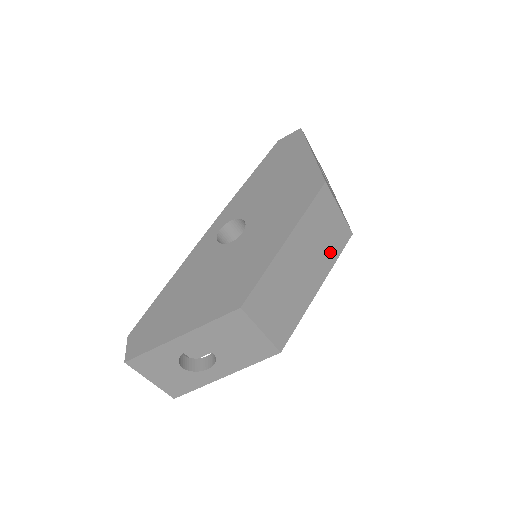
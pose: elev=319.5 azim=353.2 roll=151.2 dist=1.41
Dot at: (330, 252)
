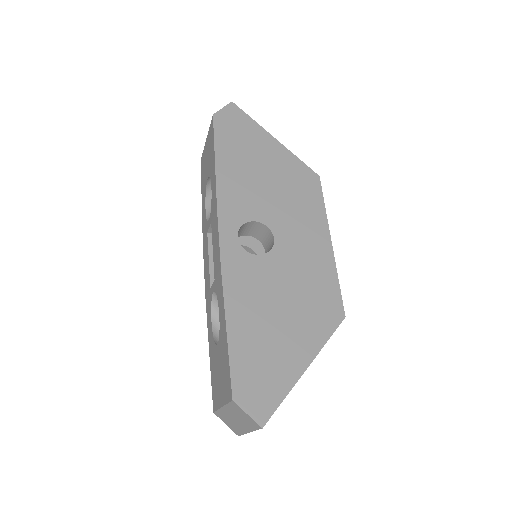
Dot at: occluded
